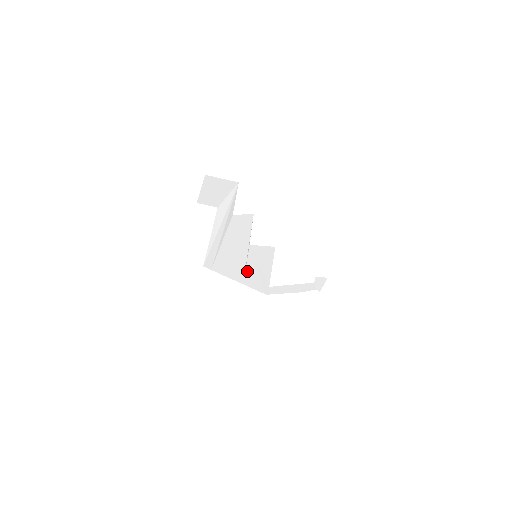
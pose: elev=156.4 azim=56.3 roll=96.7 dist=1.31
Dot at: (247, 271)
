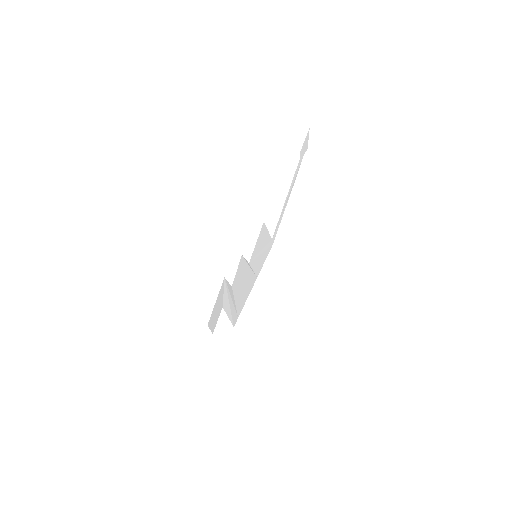
Dot at: (255, 270)
